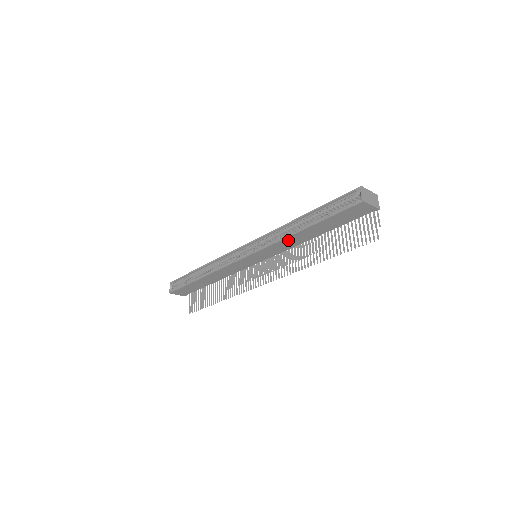
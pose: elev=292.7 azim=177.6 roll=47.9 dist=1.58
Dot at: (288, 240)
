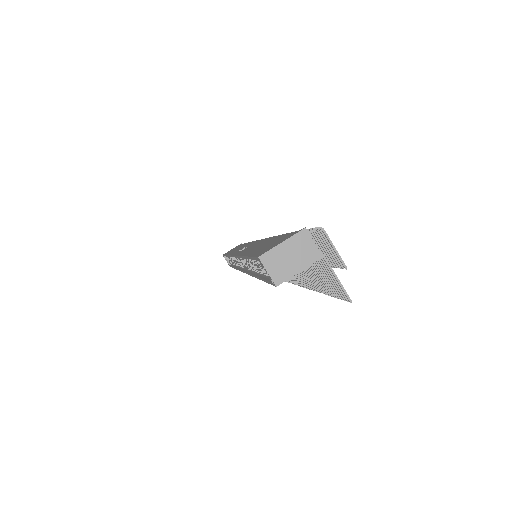
Dot at: occluded
